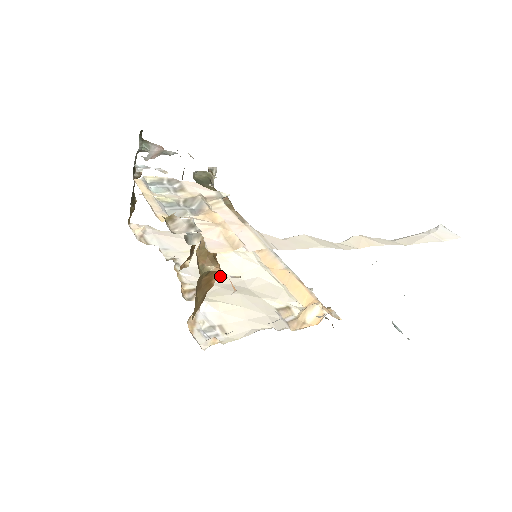
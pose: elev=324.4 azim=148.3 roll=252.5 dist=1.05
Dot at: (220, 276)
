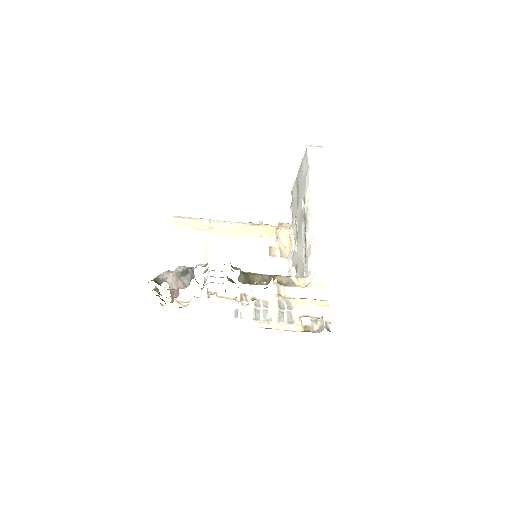
Dot at: (228, 270)
